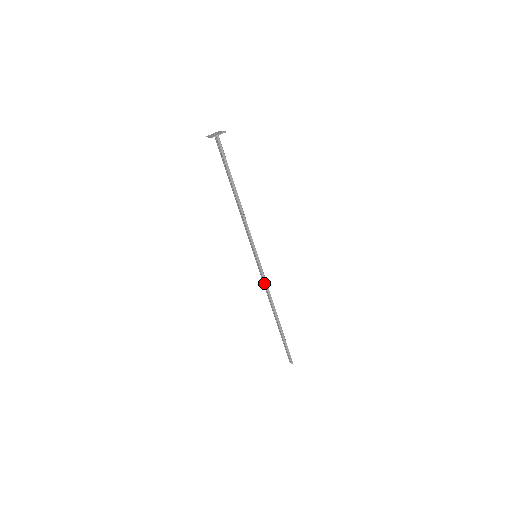
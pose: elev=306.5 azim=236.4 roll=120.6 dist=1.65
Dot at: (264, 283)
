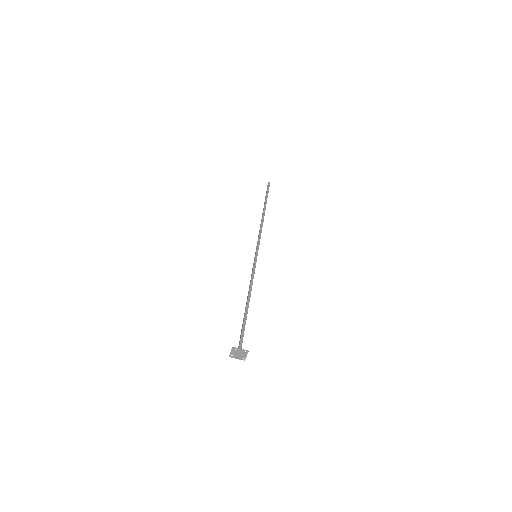
Dot at: (258, 237)
